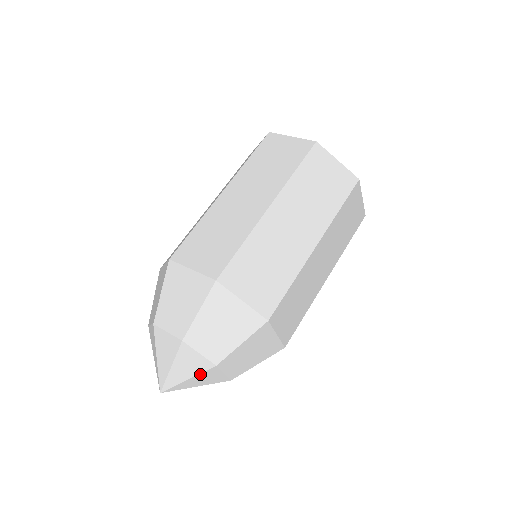
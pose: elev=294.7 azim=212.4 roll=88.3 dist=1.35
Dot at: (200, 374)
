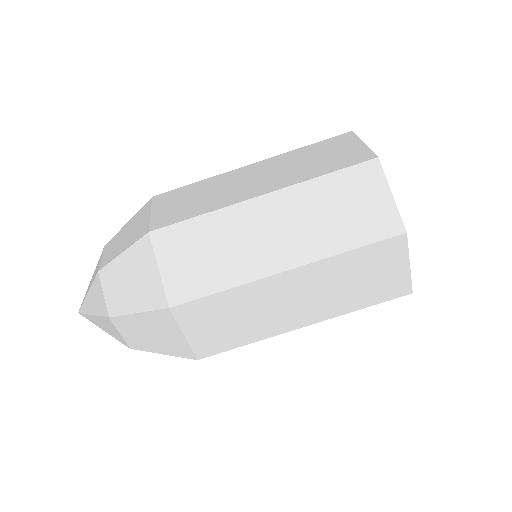
Dot at: (115, 338)
